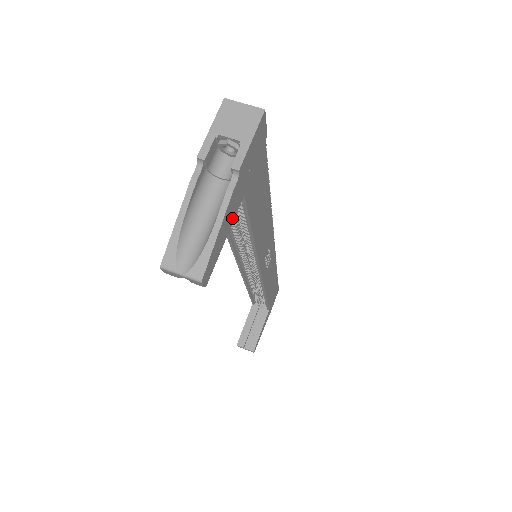
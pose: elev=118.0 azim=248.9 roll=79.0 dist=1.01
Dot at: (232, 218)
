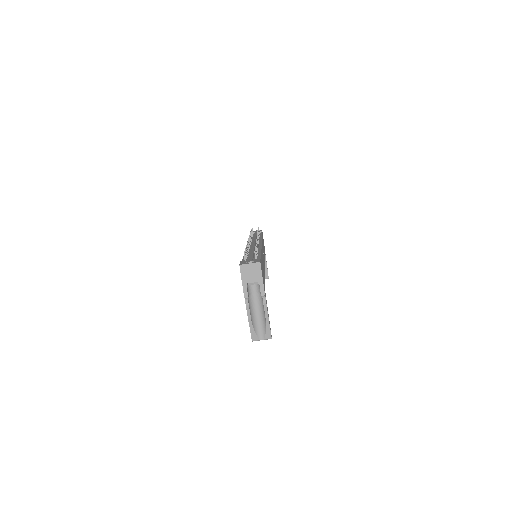
Dot at: occluded
